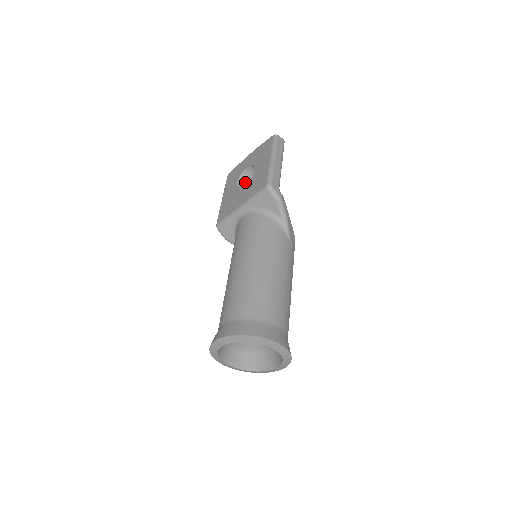
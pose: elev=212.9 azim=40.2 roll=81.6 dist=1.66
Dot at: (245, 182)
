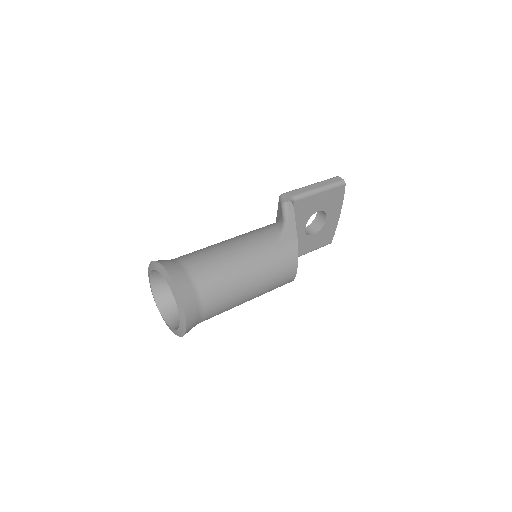
Dot at: (316, 227)
